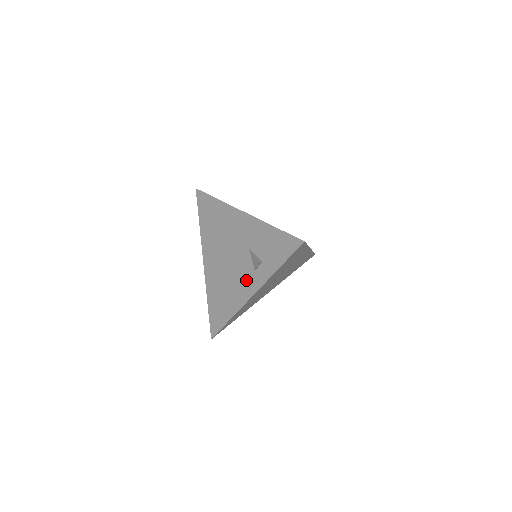
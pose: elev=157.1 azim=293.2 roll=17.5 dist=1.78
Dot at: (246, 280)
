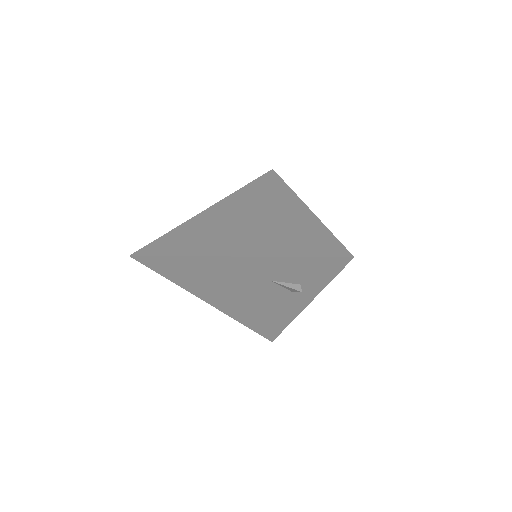
Dot at: (286, 301)
